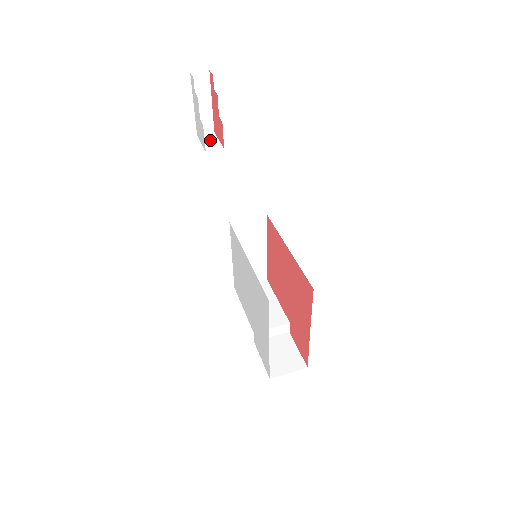
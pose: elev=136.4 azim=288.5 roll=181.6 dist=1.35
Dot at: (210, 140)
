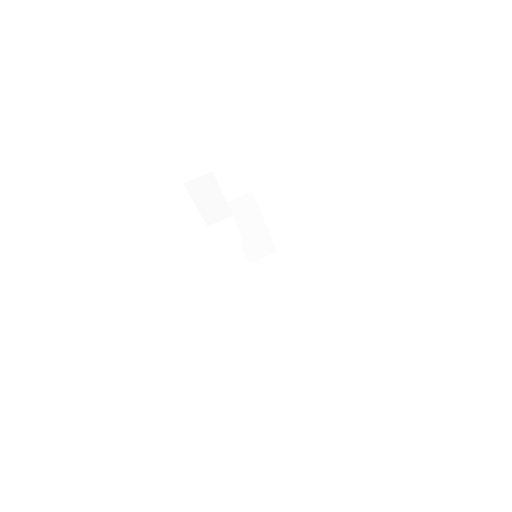
Dot at: (209, 197)
